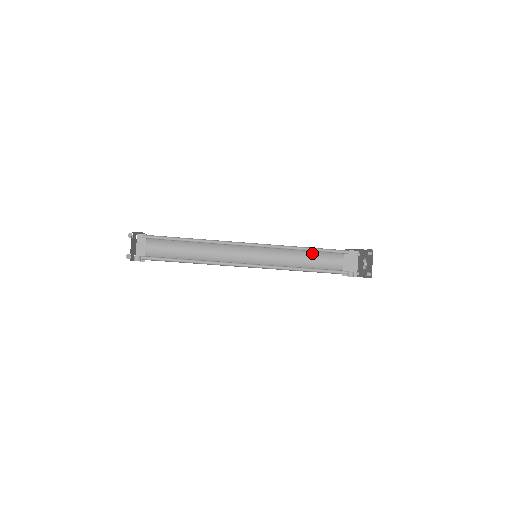
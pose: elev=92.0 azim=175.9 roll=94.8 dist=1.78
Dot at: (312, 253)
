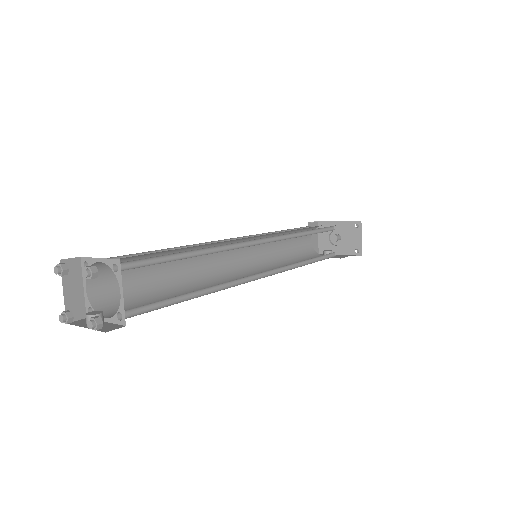
Dot at: occluded
